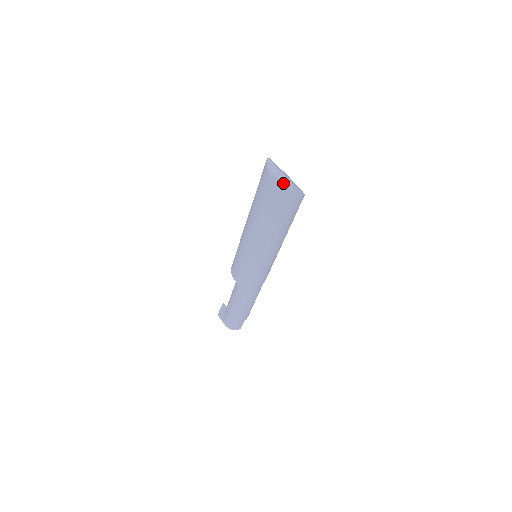
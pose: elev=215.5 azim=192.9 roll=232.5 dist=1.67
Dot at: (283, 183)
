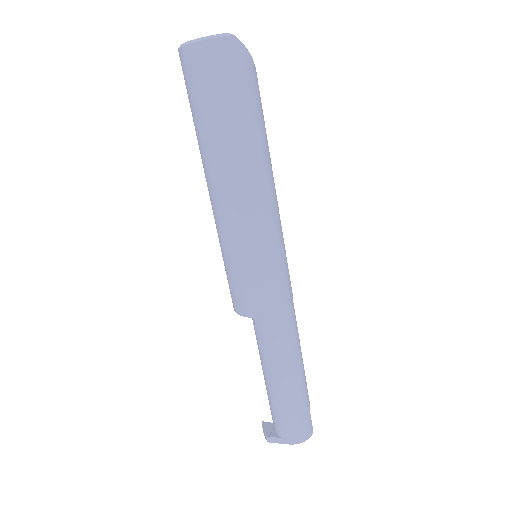
Dot at: (220, 40)
